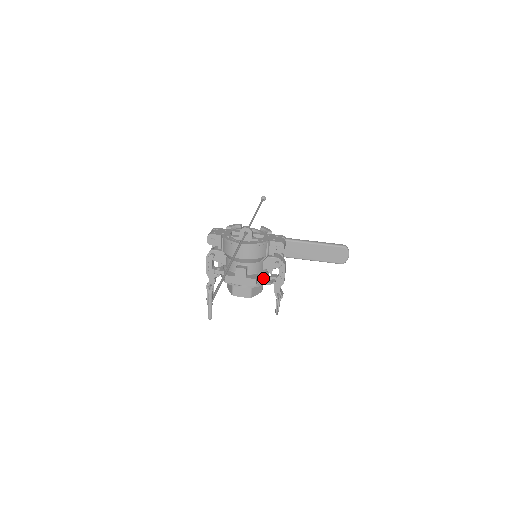
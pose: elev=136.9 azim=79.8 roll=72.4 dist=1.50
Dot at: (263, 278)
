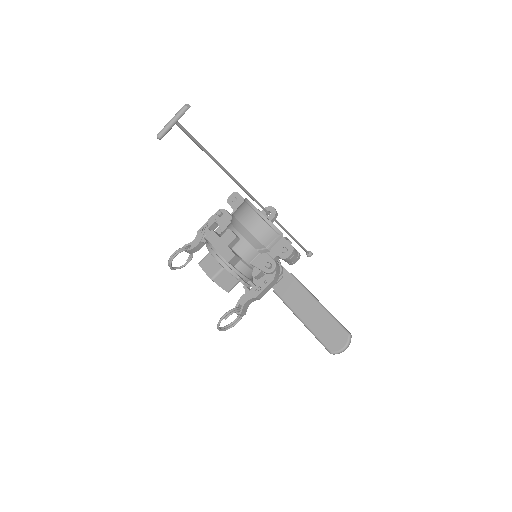
Dot at: (242, 271)
